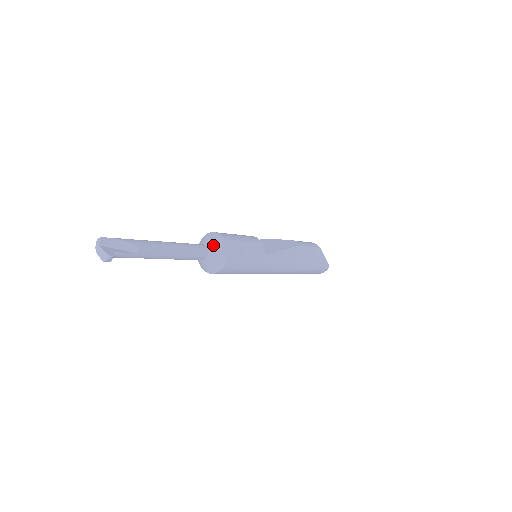
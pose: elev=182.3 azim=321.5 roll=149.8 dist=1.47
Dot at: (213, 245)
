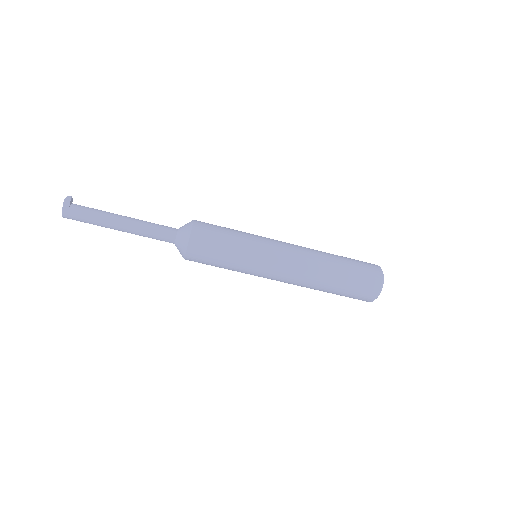
Dot at: occluded
